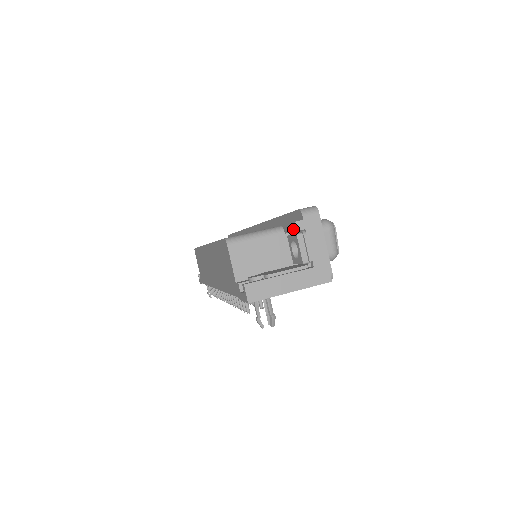
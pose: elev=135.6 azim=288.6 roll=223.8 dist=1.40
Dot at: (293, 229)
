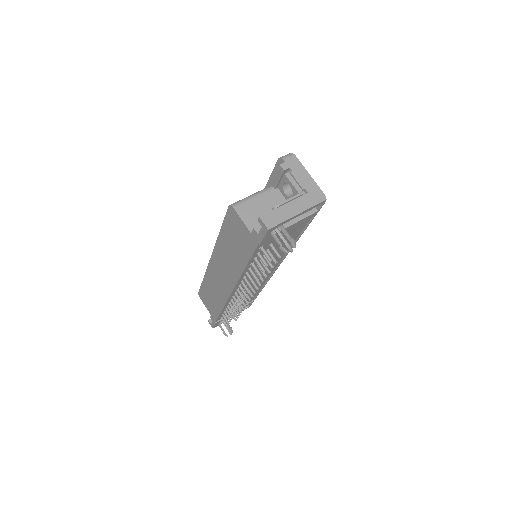
Dot at: (280, 174)
